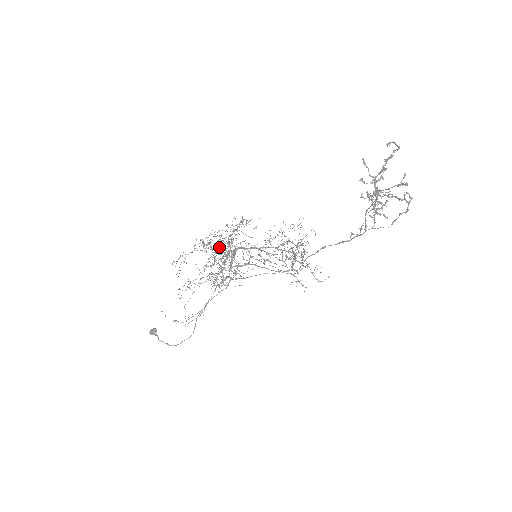
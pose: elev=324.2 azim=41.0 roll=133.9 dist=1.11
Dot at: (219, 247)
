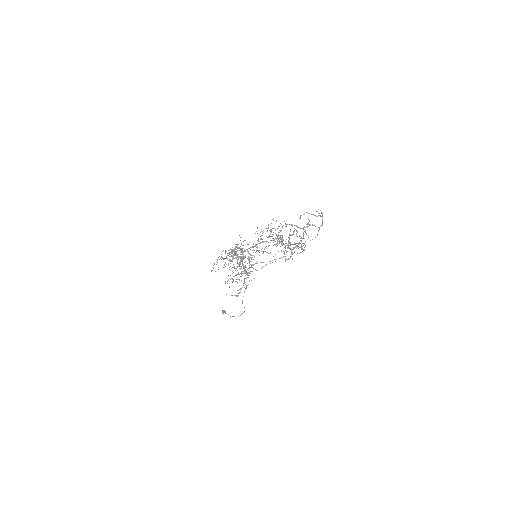
Dot at: (233, 249)
